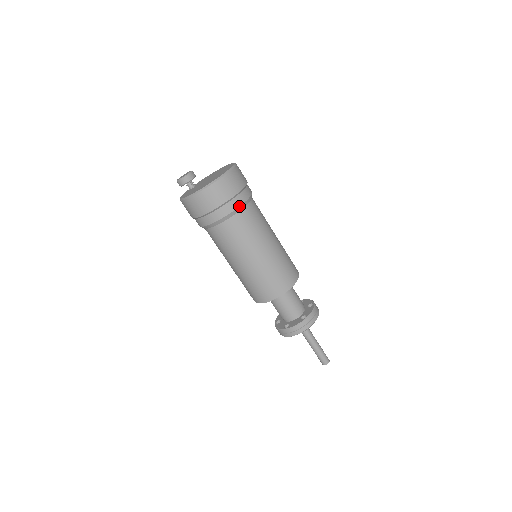
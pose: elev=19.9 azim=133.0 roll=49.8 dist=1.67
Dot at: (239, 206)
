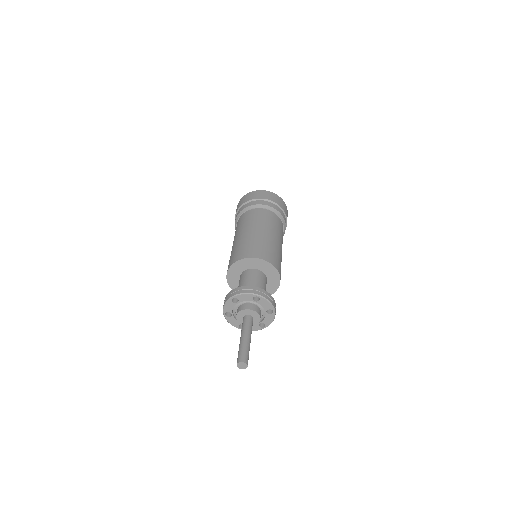
Dot at: (272, 207)
